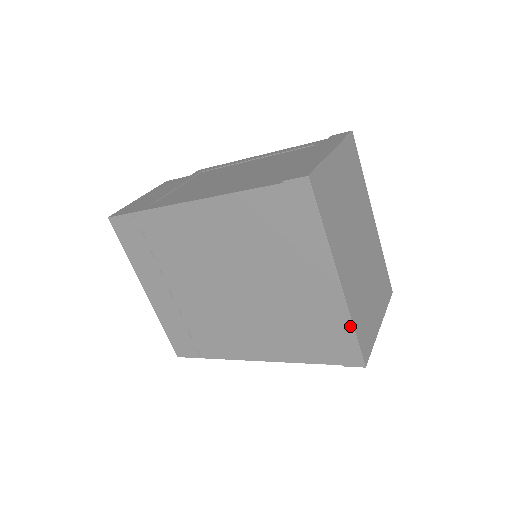
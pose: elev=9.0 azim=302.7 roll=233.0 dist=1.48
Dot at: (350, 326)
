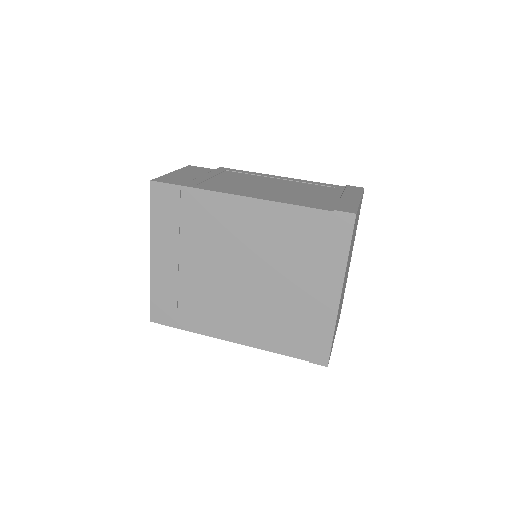
Dot at: (331, 332)
